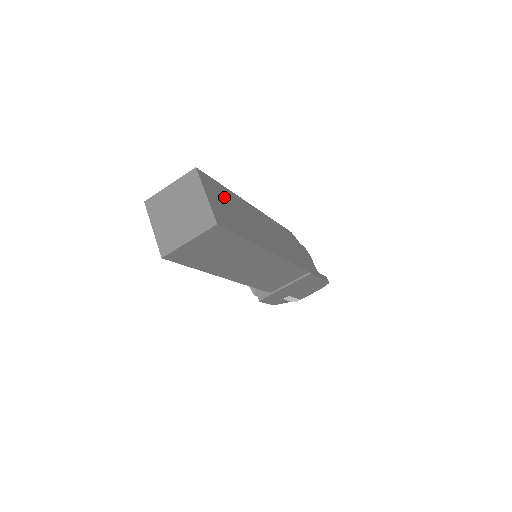
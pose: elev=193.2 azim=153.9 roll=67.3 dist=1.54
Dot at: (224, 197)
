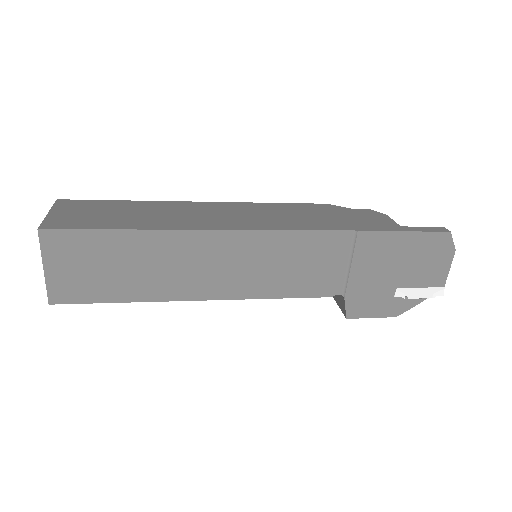
Dot at: (105, 208)
